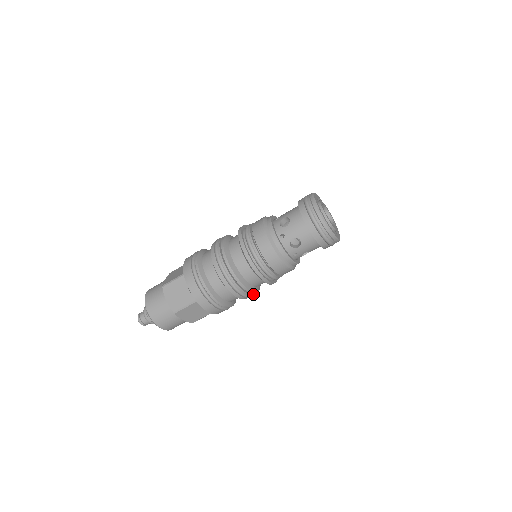
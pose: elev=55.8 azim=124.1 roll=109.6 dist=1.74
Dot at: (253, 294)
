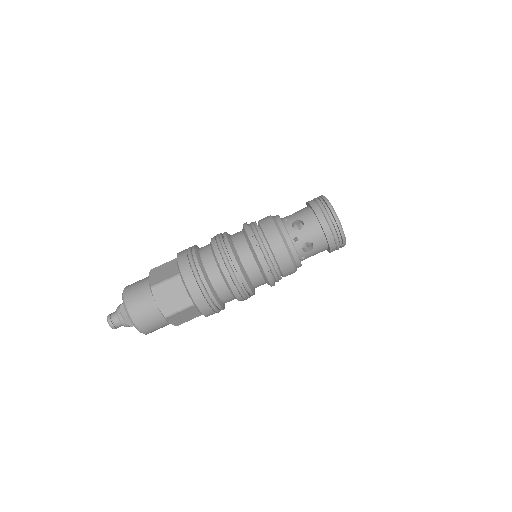
Dot at: (243, 285)
